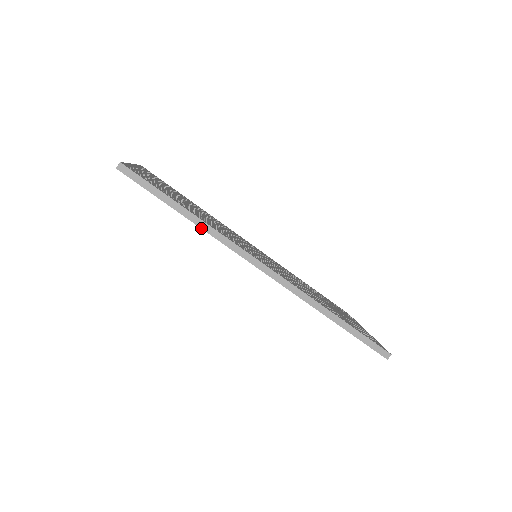
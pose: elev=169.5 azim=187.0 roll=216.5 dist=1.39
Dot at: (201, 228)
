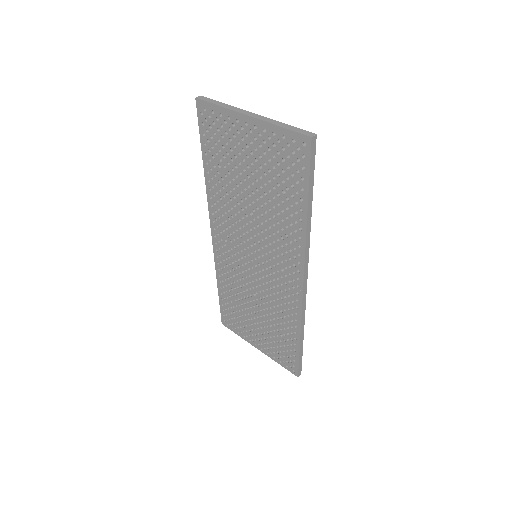
Dot at: (307, 229)
